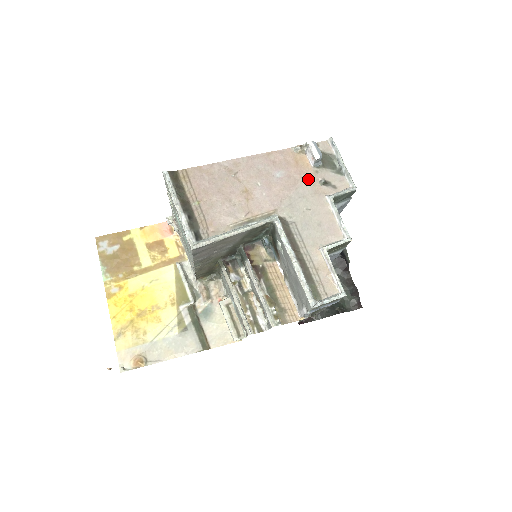
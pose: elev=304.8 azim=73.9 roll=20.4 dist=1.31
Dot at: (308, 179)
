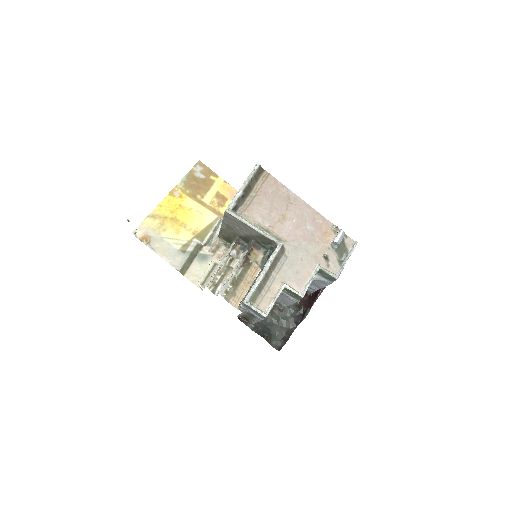
Dot at: (320, 246)
